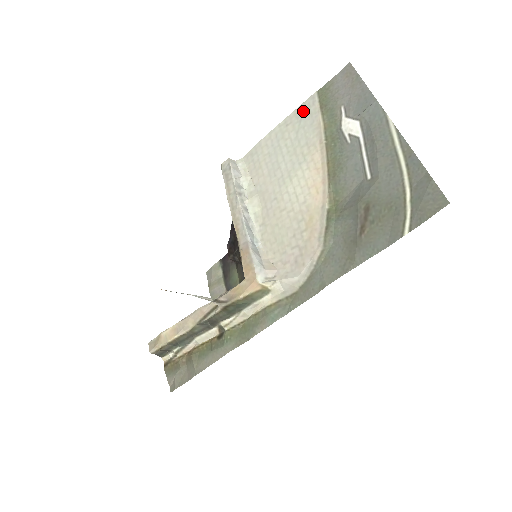
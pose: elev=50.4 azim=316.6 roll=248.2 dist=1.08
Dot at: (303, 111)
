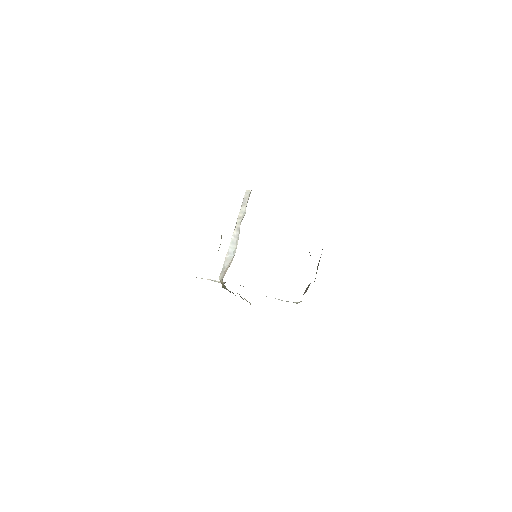
Dot at: occluded
